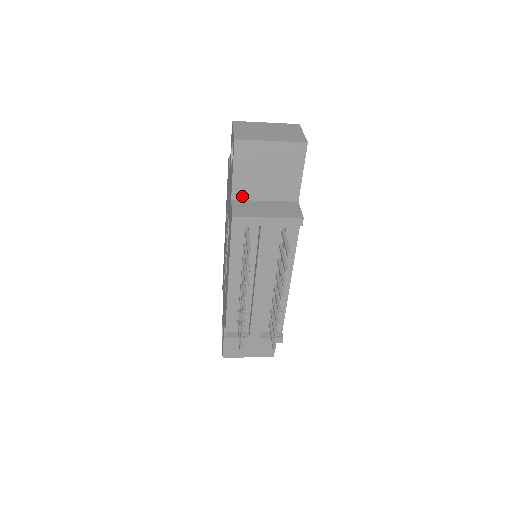
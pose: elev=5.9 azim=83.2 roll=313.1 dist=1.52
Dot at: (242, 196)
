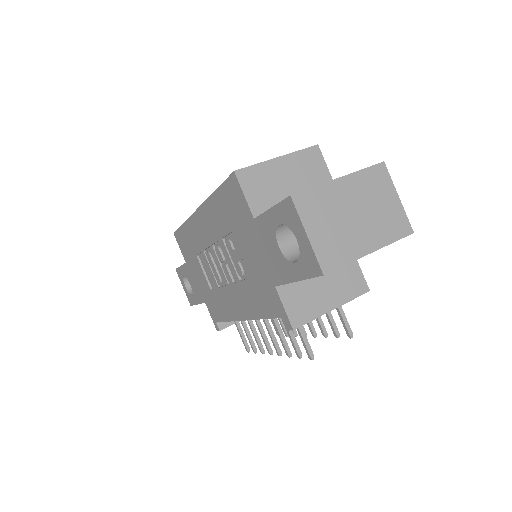
Dot at: occluded
